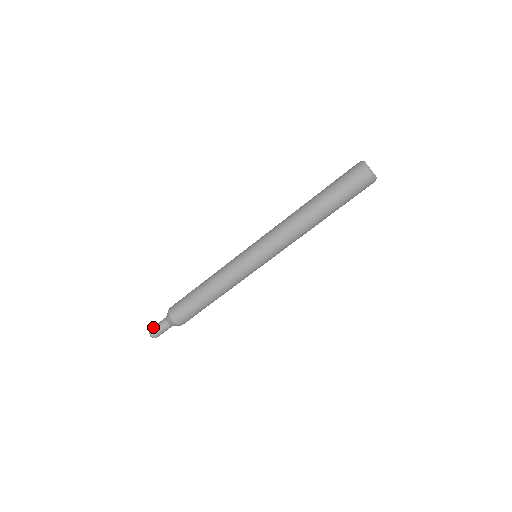
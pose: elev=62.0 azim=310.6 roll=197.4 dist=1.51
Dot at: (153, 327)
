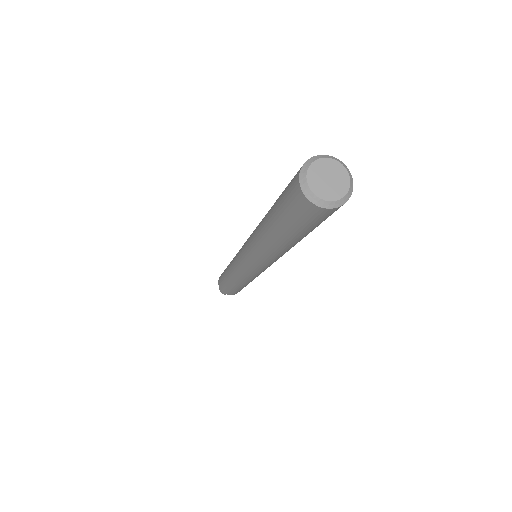
Dot at: (219, 288)
